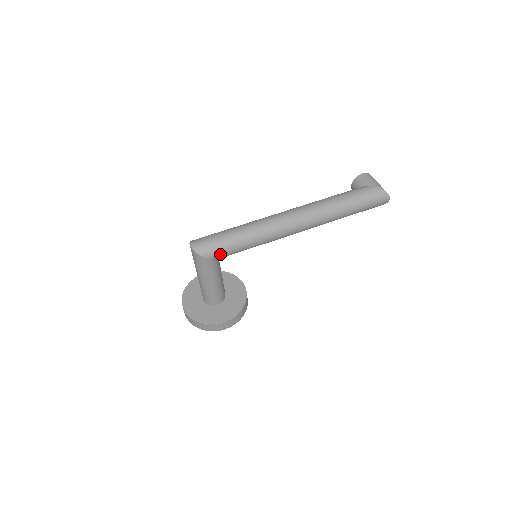
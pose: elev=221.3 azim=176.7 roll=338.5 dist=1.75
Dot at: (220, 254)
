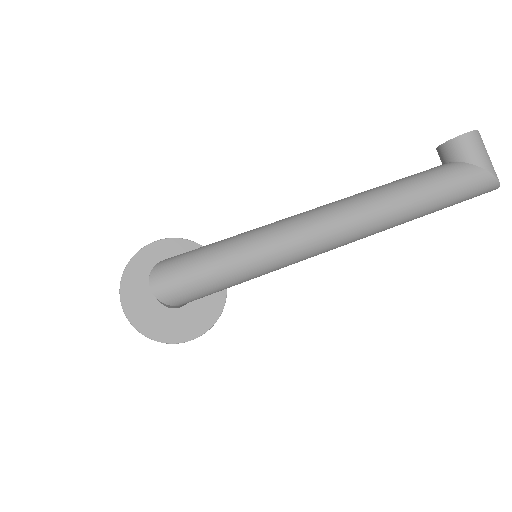
Dot at: (206, 295)
